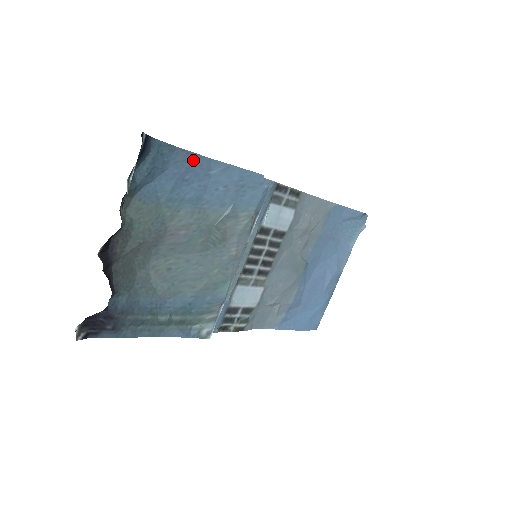
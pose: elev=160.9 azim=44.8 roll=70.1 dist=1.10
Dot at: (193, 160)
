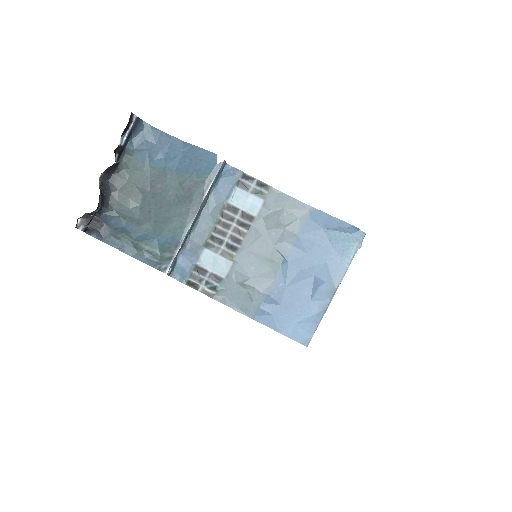
Dot at: (172, 141)
